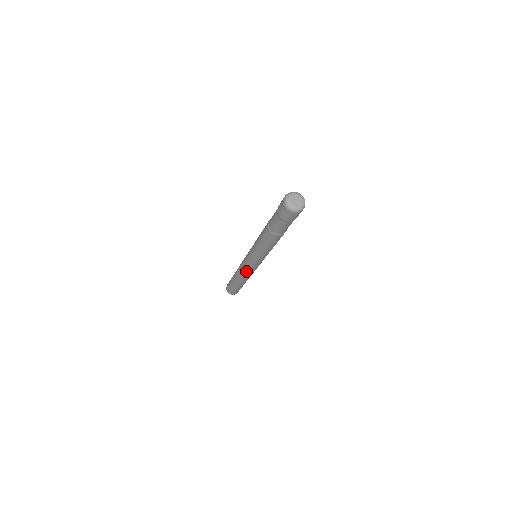
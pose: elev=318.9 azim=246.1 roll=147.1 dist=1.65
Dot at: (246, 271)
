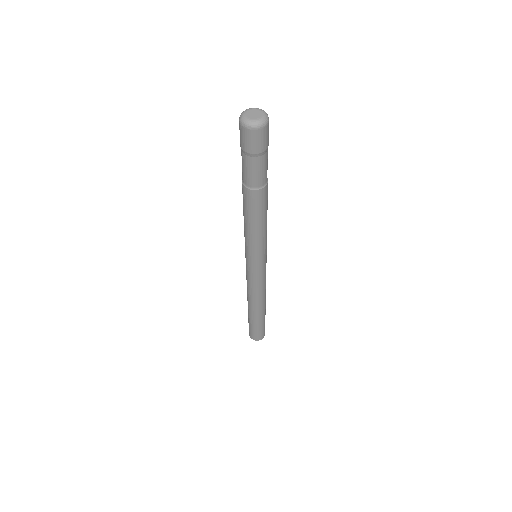
Dot at: (249, 282)
